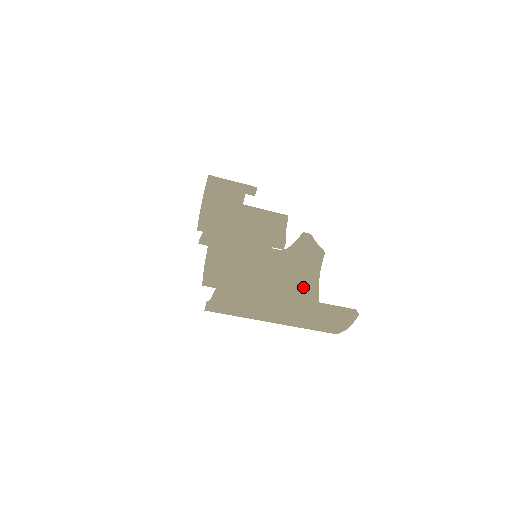
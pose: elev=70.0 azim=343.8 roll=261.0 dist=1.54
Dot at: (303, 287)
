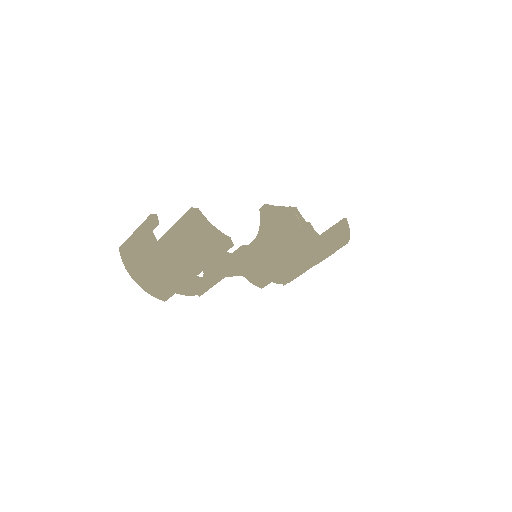
Dot at: (256, 241)
